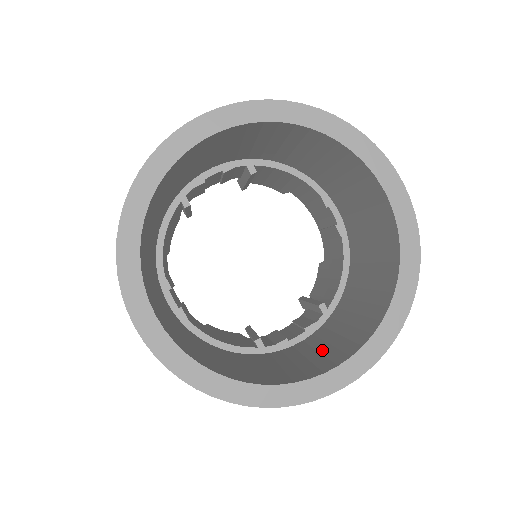
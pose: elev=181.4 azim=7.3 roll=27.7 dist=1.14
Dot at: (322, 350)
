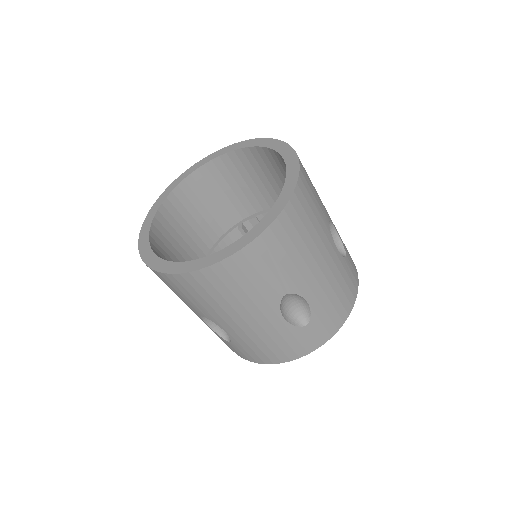
Dot at: occluded
